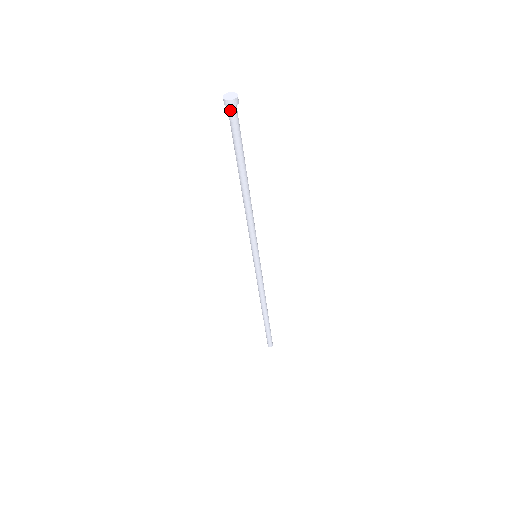
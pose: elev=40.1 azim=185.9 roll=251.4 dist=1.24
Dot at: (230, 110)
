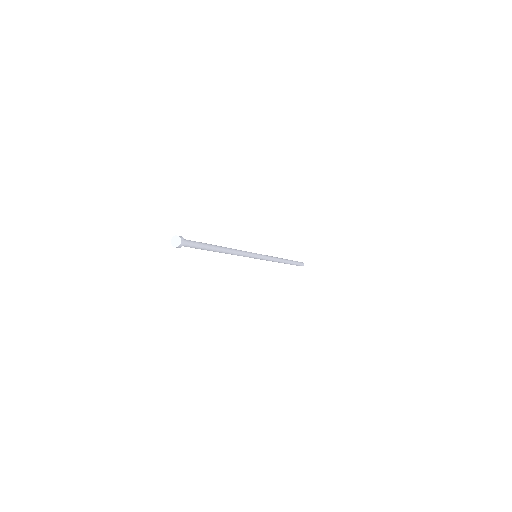
Dot at: (181, 246)
